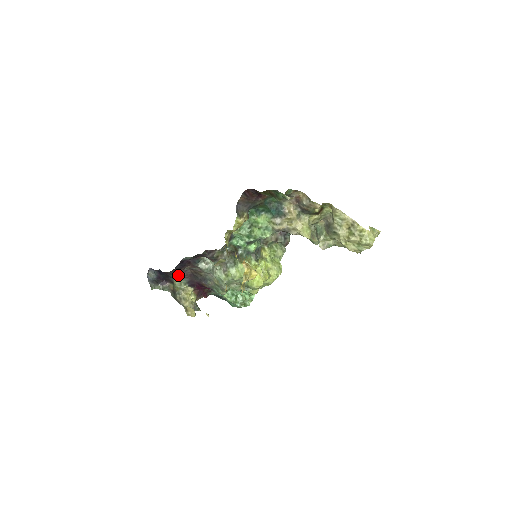
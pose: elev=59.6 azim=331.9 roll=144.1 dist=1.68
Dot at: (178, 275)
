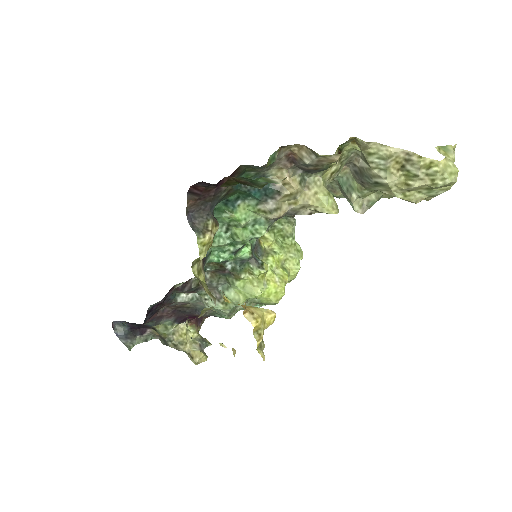
Dot at: (155, 320)
